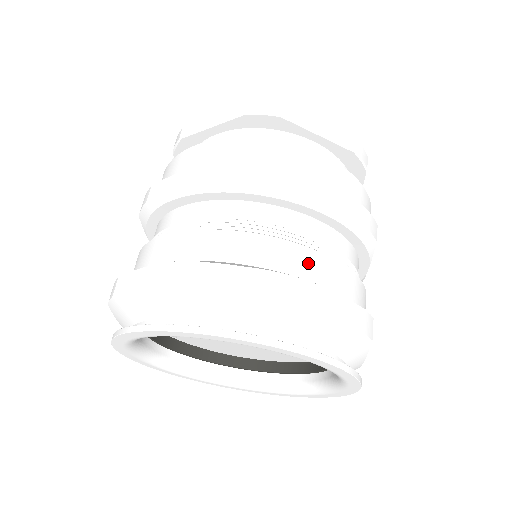
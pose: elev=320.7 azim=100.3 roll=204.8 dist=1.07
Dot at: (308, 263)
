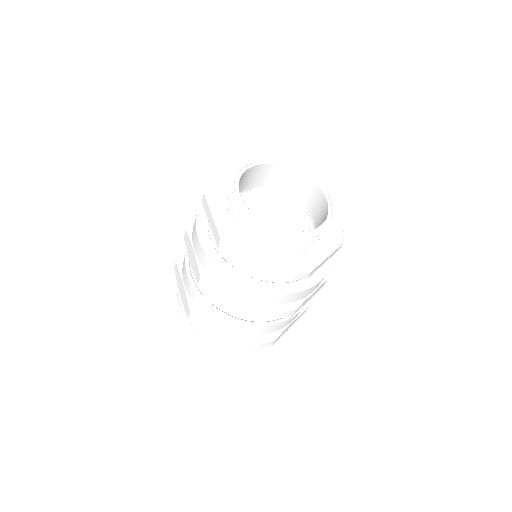
Dot at: (235, 326)
